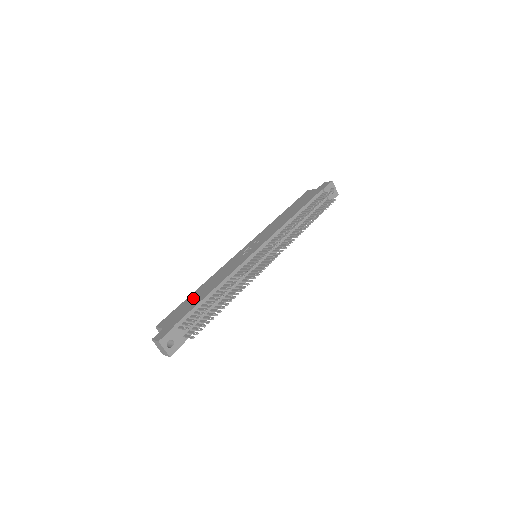
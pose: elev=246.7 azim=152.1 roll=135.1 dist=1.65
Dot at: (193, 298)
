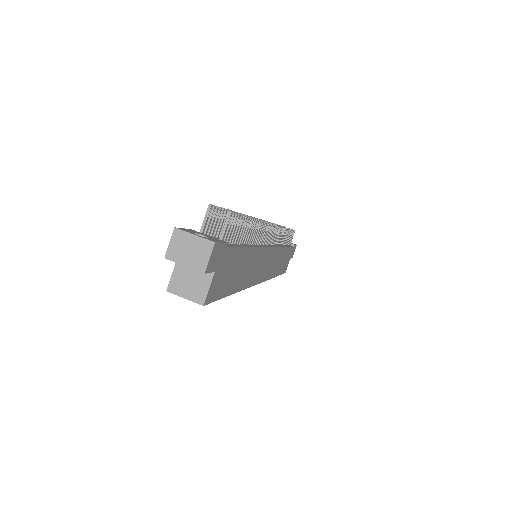
Dot at: occluded
